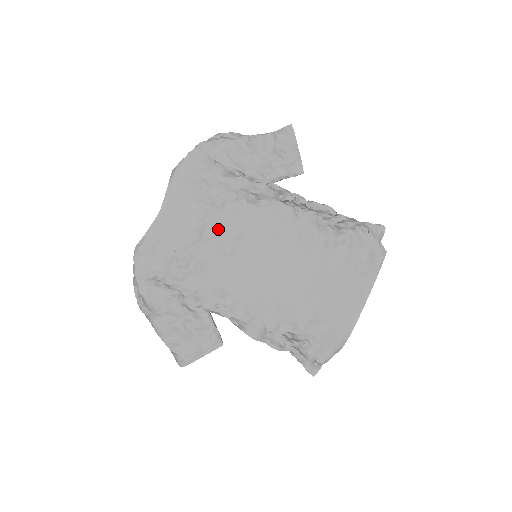
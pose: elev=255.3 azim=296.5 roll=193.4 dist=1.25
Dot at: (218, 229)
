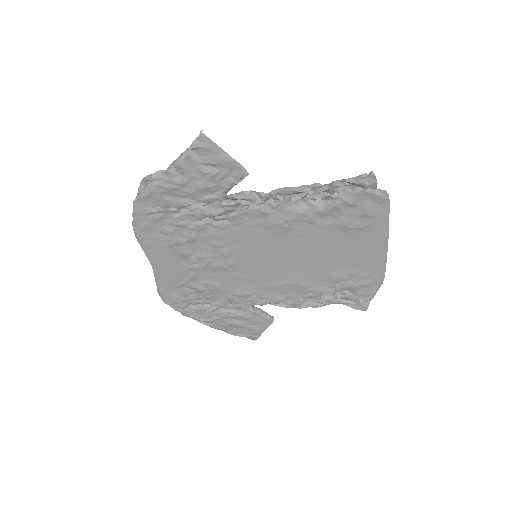
Dot at: (207, 256)
